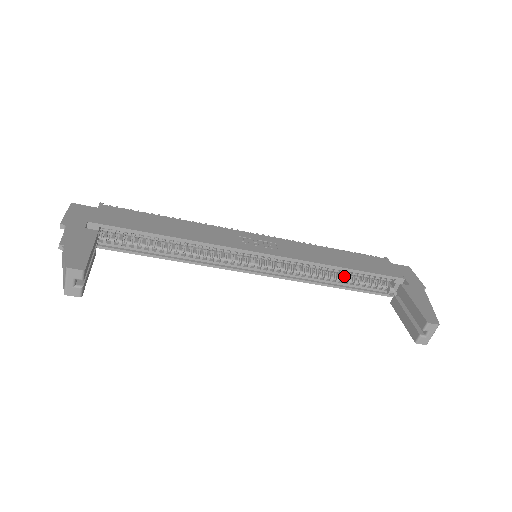
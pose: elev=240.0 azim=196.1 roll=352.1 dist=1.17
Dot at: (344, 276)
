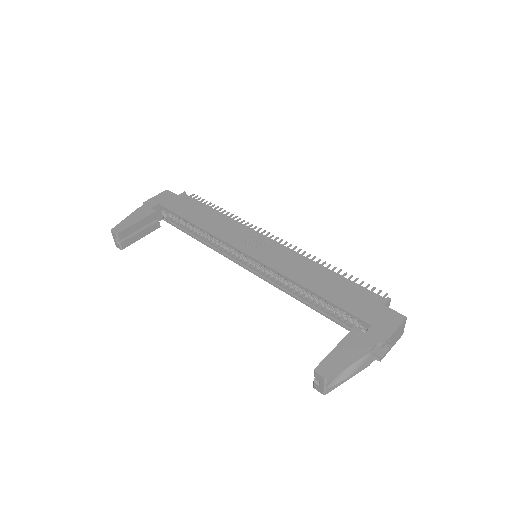
Dot at: occluded
